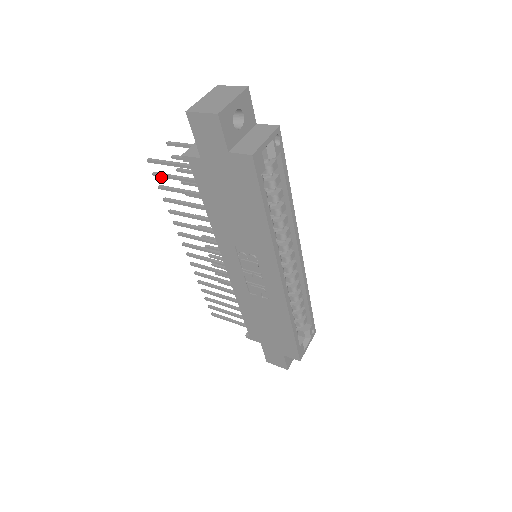
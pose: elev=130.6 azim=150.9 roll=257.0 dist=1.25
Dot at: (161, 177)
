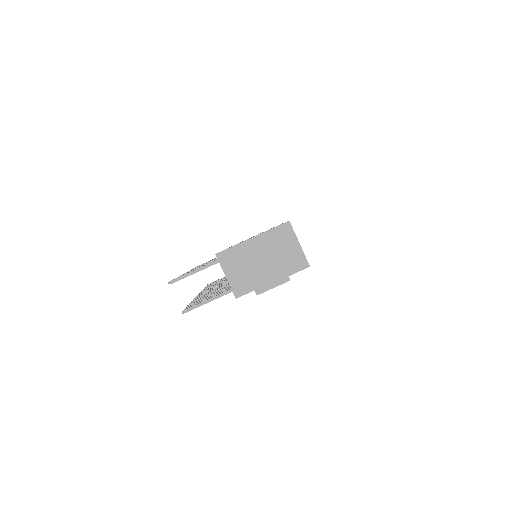
Dot at: occluded
